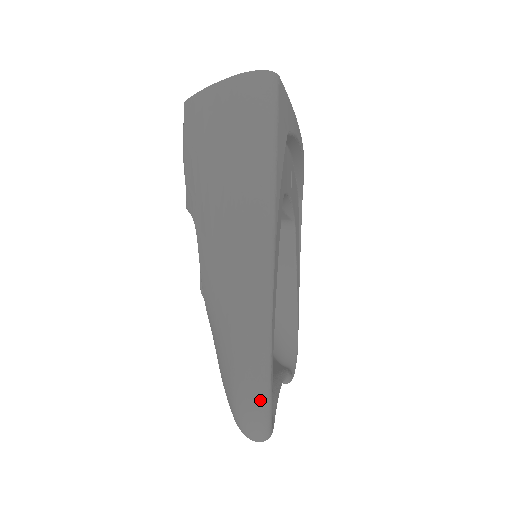
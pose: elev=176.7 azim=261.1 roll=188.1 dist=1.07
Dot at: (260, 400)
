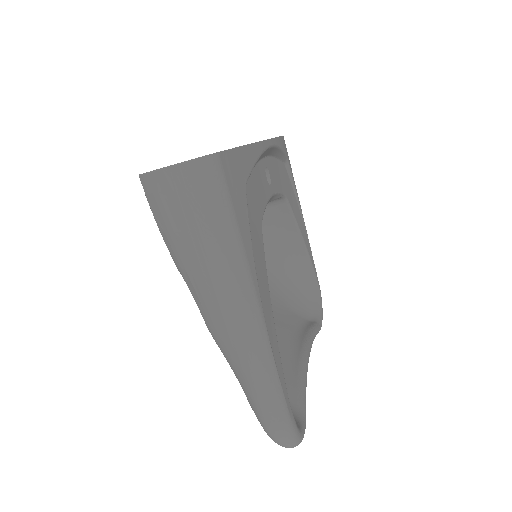
Dot at: (285, 433)
